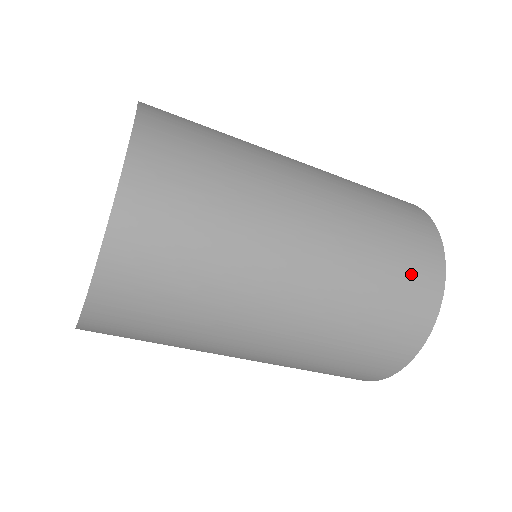
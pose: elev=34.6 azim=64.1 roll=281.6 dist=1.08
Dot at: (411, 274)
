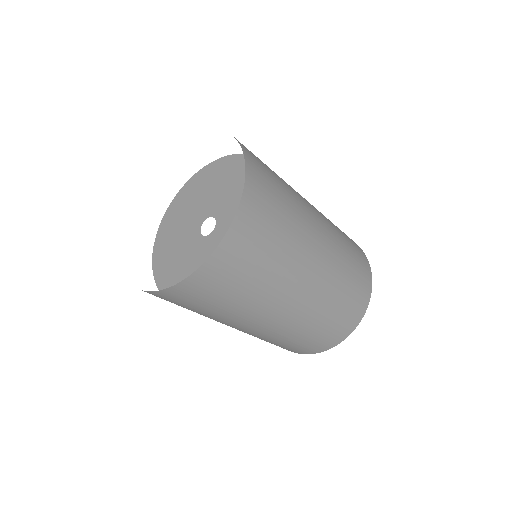
Dot at: (336, 328)
